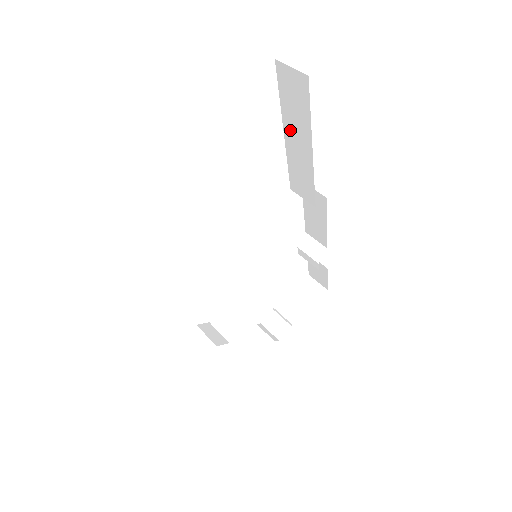
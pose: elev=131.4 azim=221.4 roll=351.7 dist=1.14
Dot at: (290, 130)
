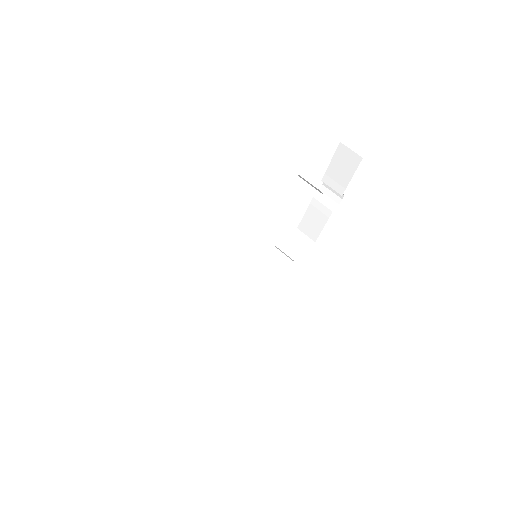
Dot at: occluded
